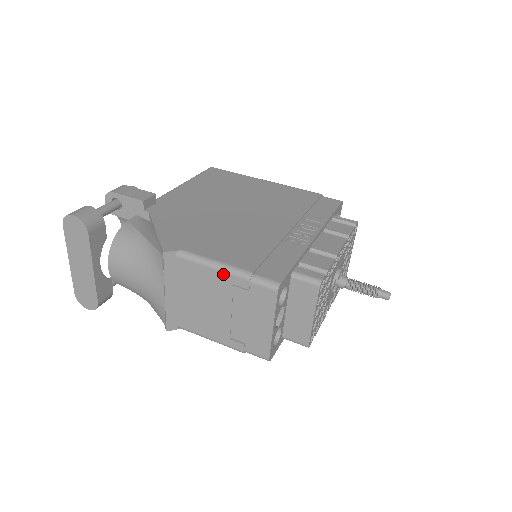
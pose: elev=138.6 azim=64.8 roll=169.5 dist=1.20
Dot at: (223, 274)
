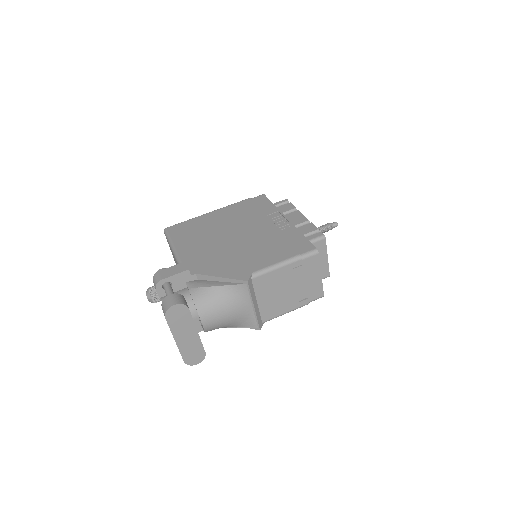
Dot at: (285, 267)
